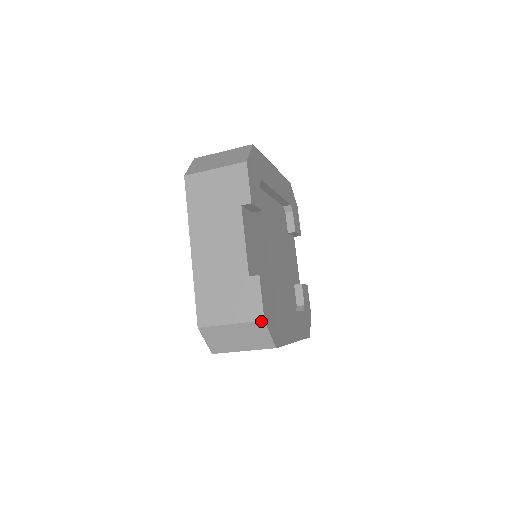
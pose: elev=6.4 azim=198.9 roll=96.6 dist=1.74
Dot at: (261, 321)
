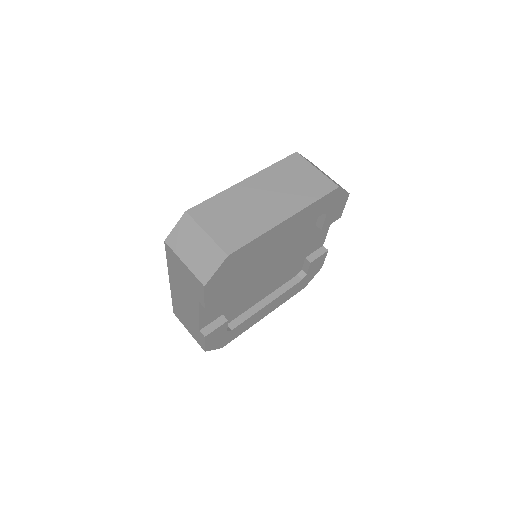
Dot at: occluded
